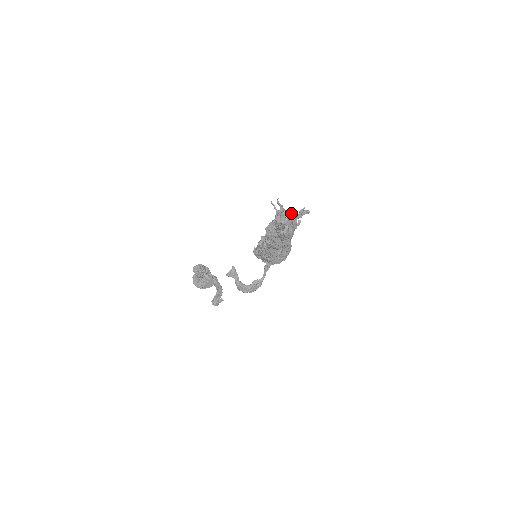
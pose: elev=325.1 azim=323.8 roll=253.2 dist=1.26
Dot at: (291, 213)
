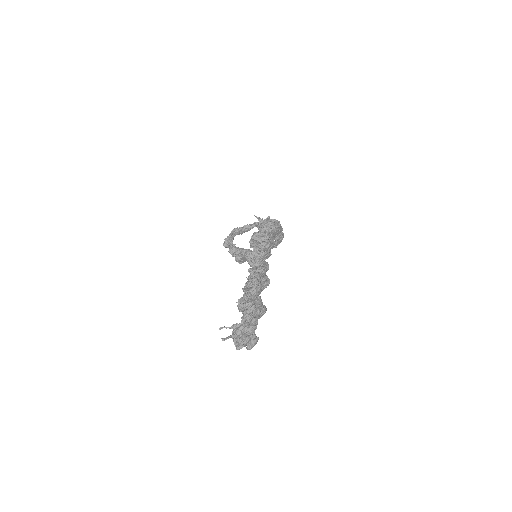
Dot at: (241, 329)
